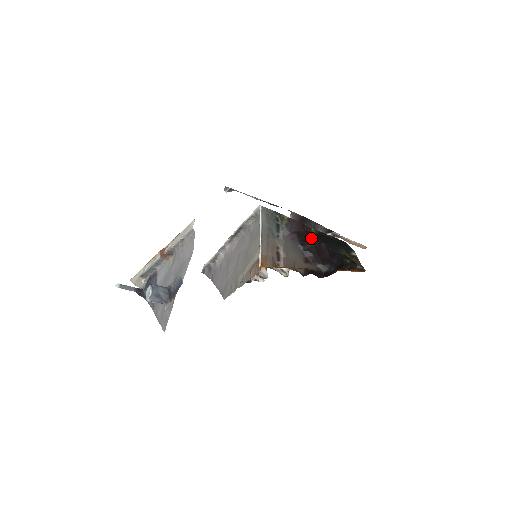
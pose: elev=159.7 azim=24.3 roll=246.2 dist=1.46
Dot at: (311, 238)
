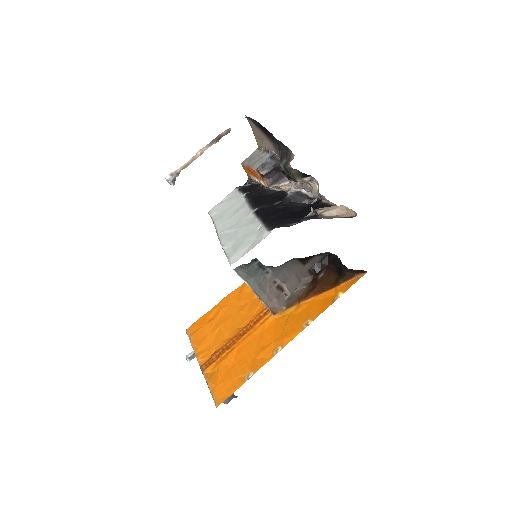
Dot at: occluded
